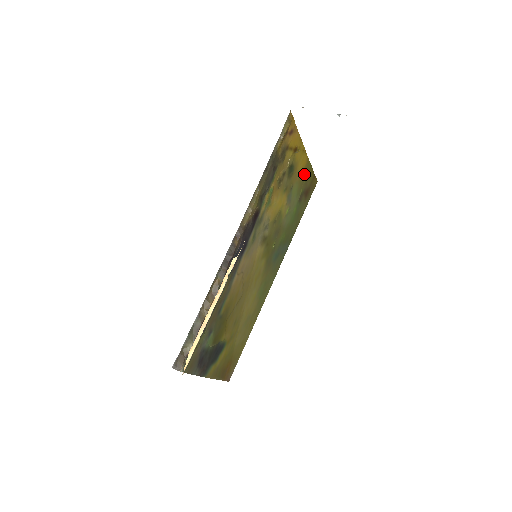
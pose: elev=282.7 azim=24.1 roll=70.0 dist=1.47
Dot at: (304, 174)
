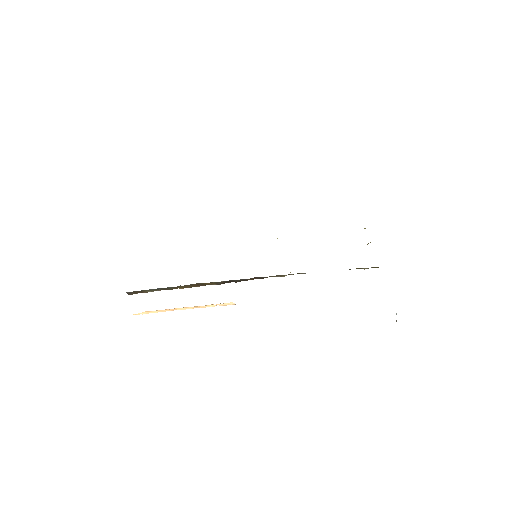
Dot at: occluded
